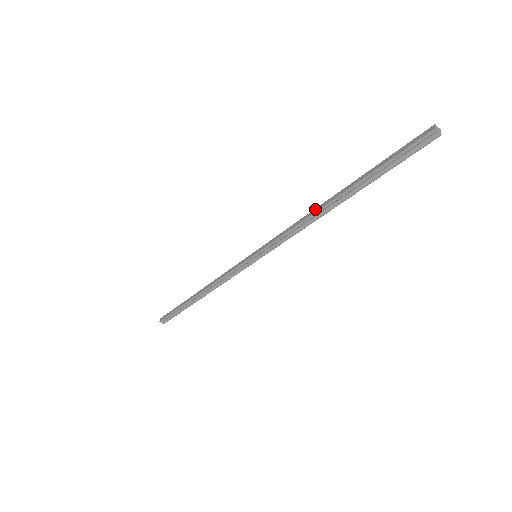
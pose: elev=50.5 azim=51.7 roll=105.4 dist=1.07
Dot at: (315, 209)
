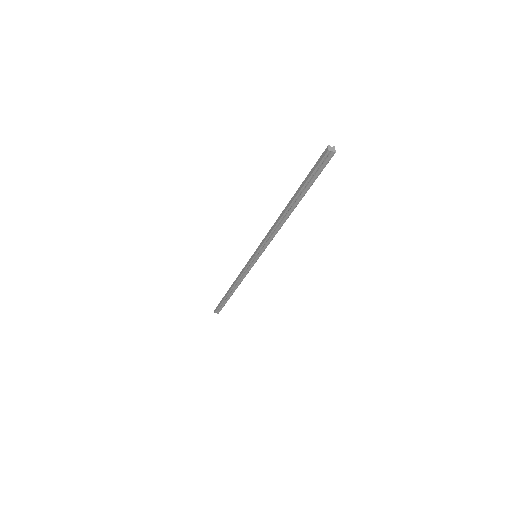
Dot at: (278, 217)
